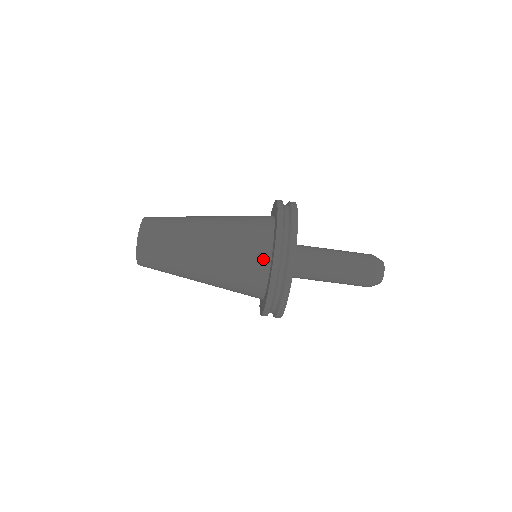
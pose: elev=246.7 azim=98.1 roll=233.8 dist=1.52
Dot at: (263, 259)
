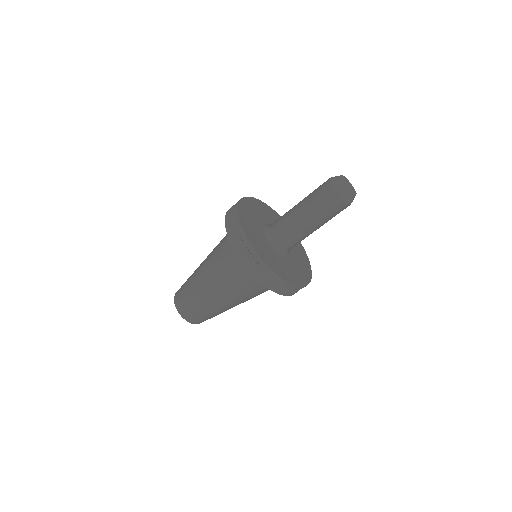
Dot at: occluded
